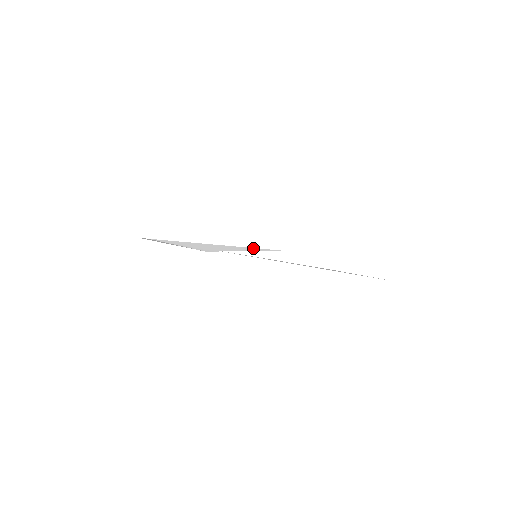
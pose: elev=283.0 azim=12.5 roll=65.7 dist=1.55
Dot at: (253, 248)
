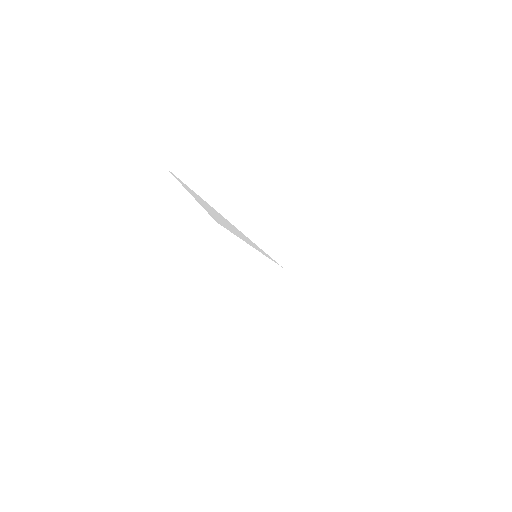
Dot at: occluded
